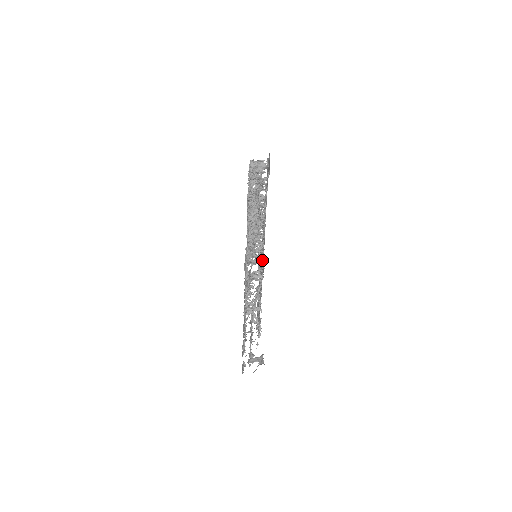
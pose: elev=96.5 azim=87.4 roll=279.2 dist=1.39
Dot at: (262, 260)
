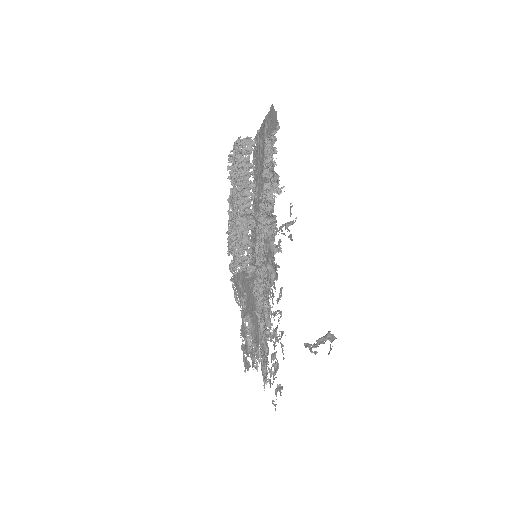
Dot at: occluded
